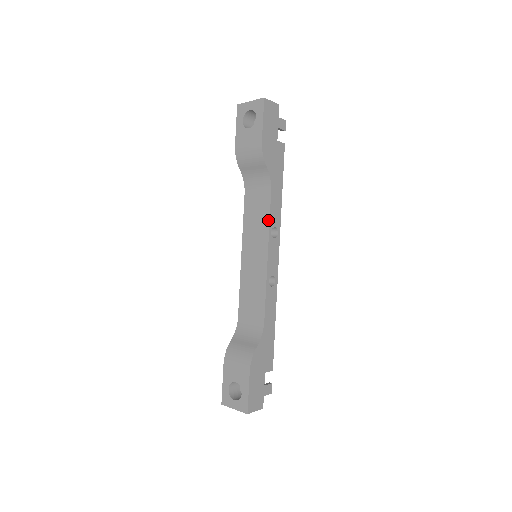
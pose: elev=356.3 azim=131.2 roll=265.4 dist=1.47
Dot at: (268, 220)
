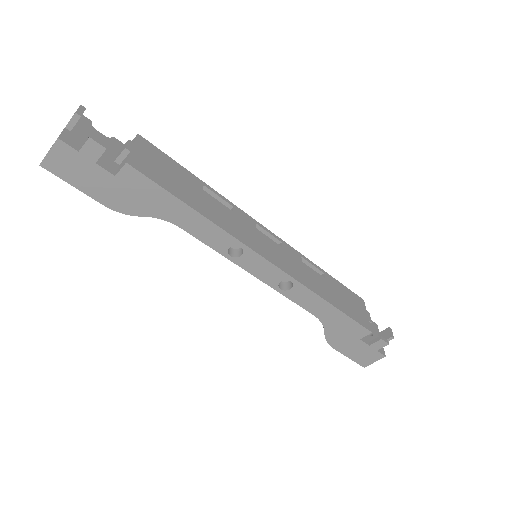
Dot at: (214, 248)
